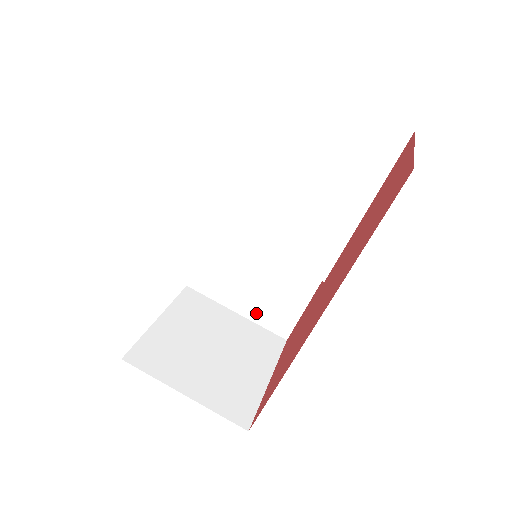
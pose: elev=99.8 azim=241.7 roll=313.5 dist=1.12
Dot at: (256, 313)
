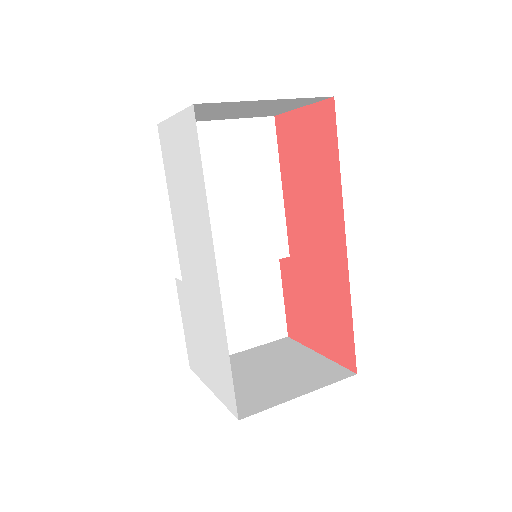
Dot at: (255, 336)
